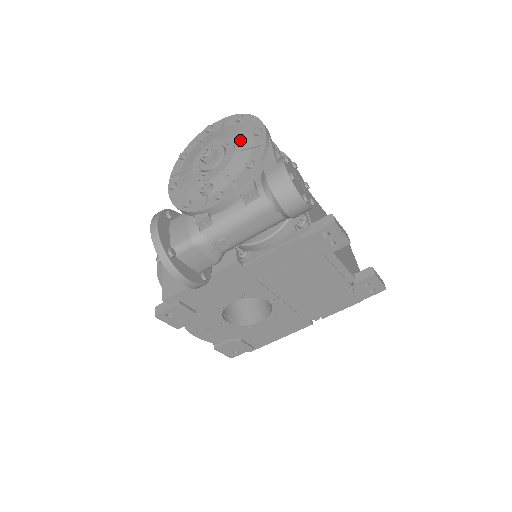
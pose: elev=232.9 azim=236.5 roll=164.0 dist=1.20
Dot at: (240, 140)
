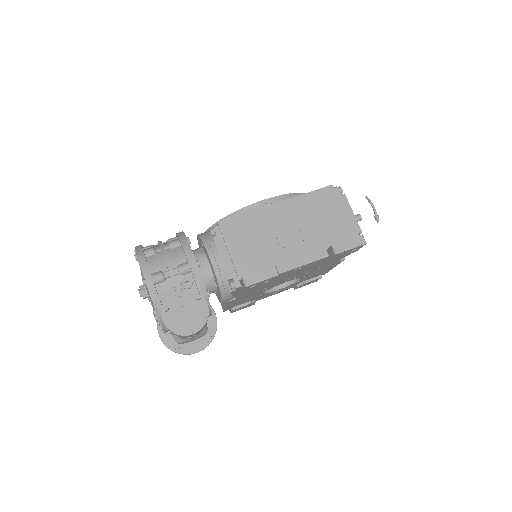
Dot at: occluded
